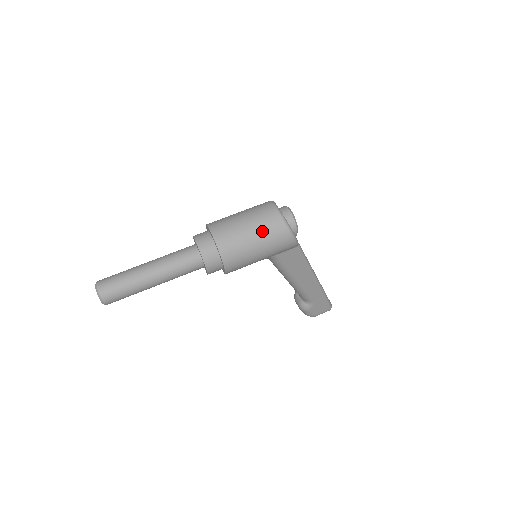
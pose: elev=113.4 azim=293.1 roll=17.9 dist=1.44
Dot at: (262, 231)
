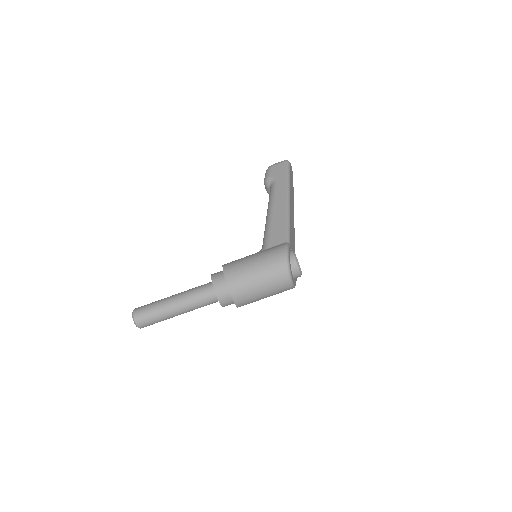
Dot at: occluded
